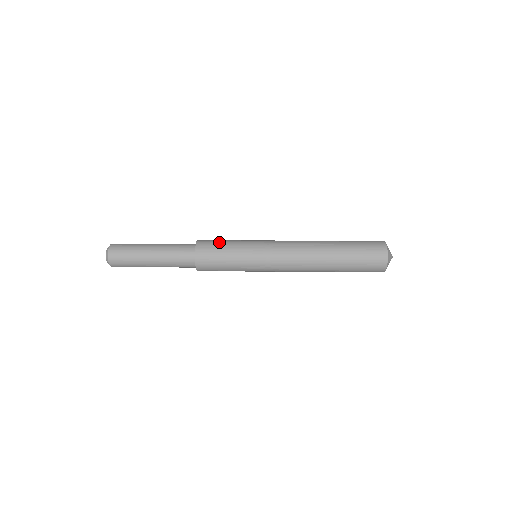
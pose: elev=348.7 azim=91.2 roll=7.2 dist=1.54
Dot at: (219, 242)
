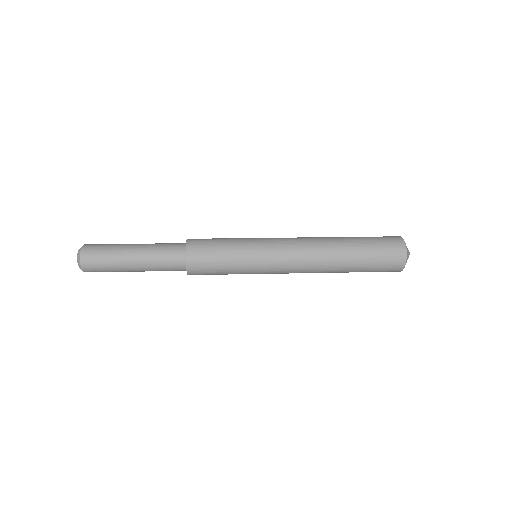
Dot at: (214, 238)
